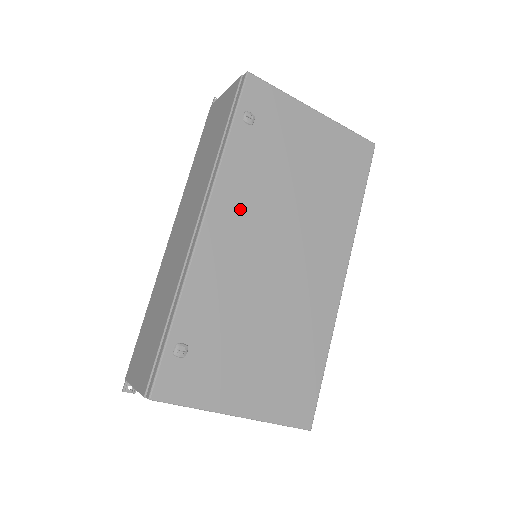
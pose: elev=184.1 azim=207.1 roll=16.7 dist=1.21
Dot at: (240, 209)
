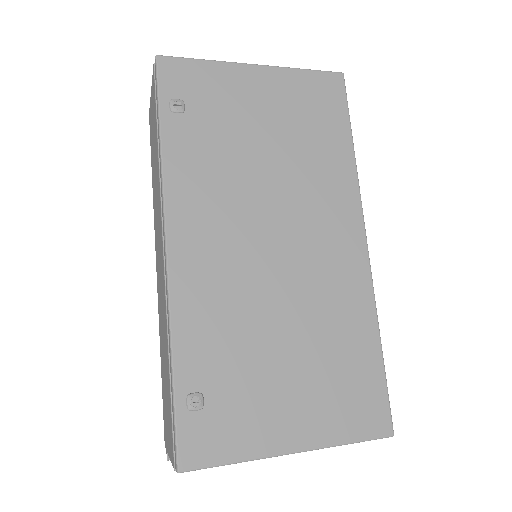
Dot at: (206, 212)
